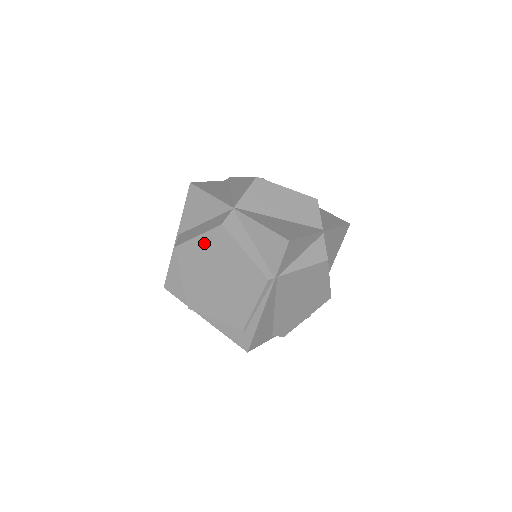
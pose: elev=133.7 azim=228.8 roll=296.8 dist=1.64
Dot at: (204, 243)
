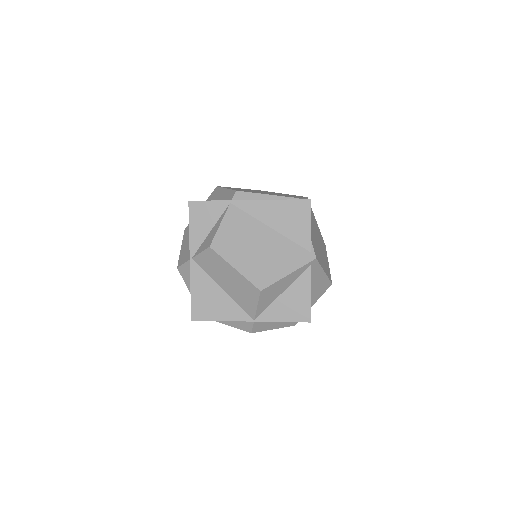
Dot at: occluded
